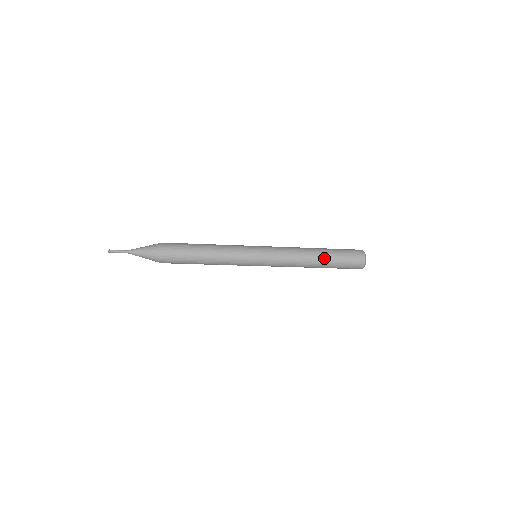
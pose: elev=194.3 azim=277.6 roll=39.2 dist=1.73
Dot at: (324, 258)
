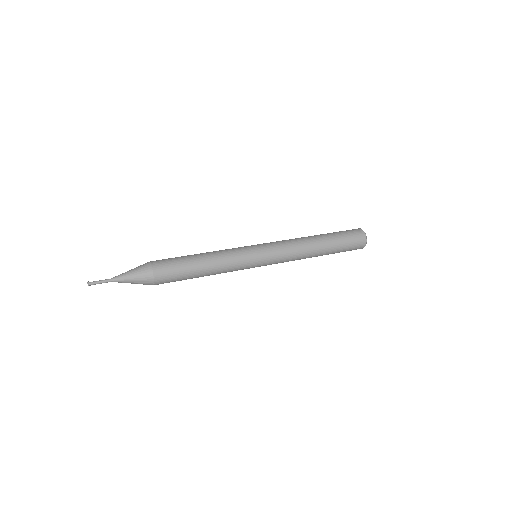
Dot at: (326, 253)
